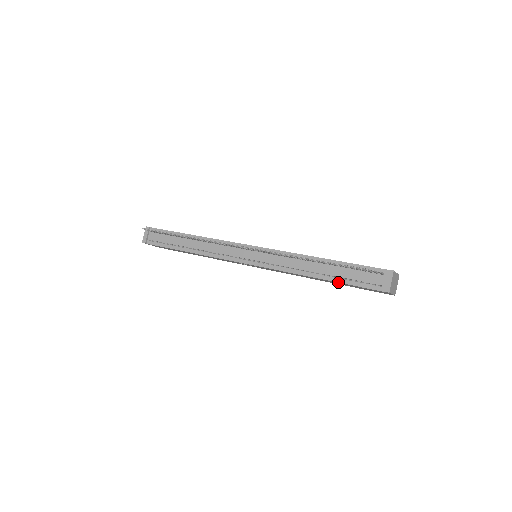
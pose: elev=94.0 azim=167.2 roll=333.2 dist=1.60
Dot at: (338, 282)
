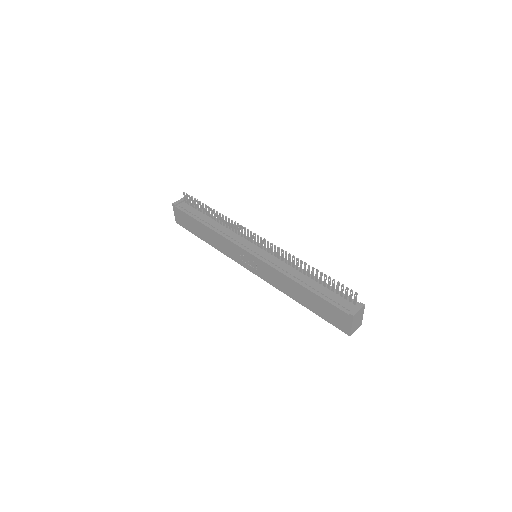
Dot at: (315, 293)
